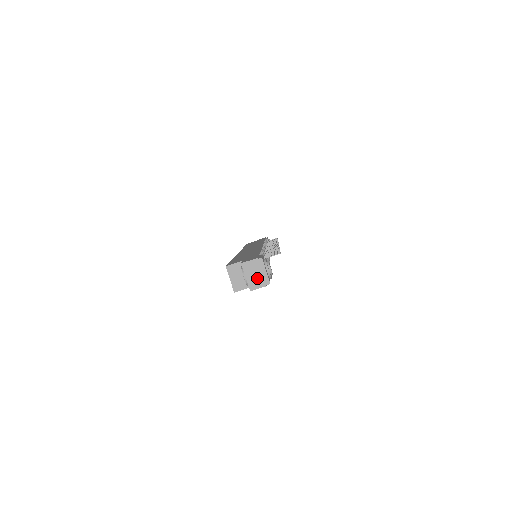
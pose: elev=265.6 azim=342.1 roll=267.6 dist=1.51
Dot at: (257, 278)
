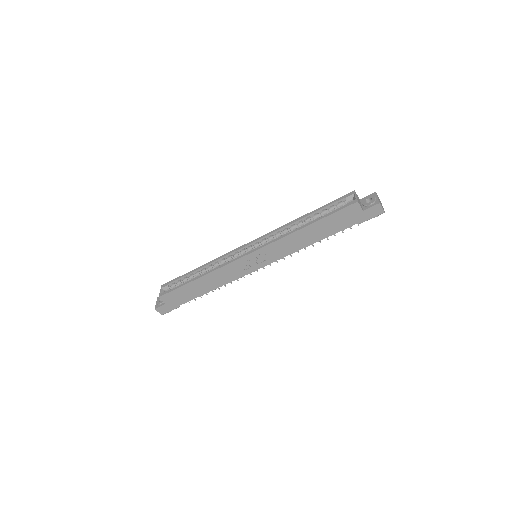
Dot at: (381, 204)
